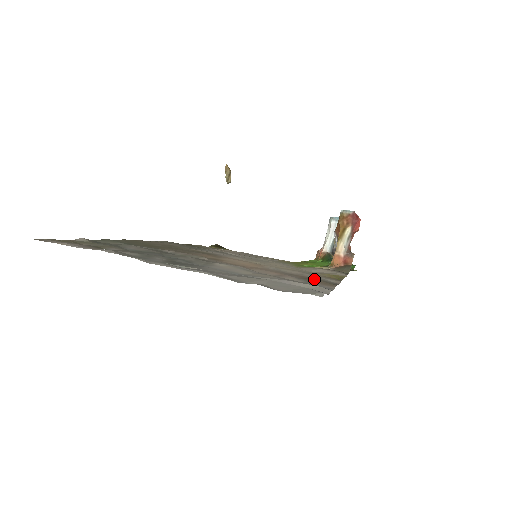
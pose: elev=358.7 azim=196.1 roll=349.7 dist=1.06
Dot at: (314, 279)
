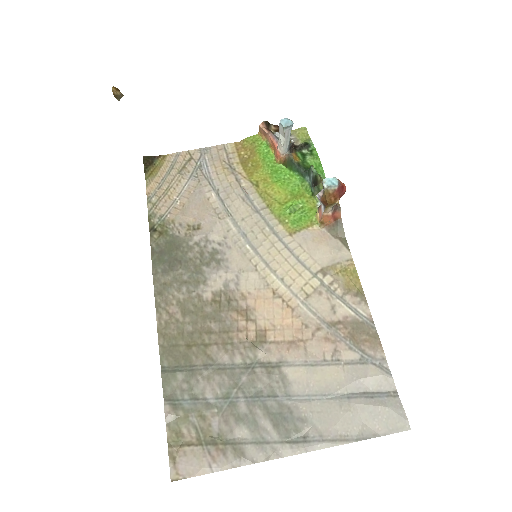
Dot at: (356, 331)
